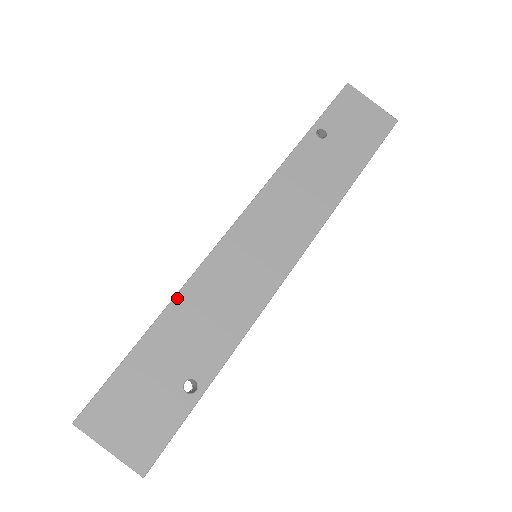
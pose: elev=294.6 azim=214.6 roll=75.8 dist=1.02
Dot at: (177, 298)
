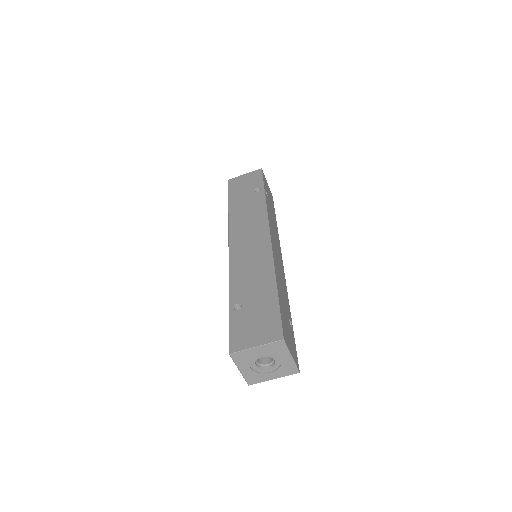
Dot at: (275, 271)
